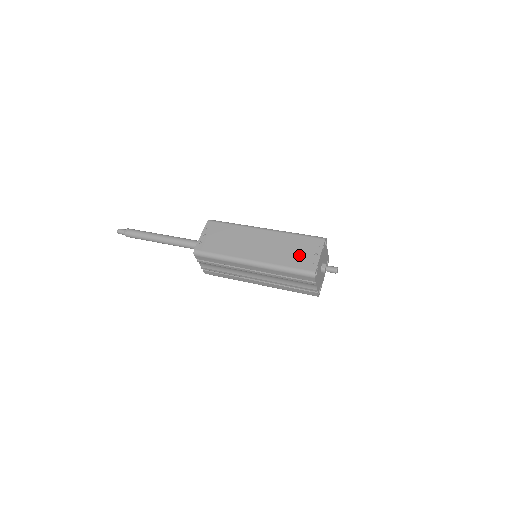
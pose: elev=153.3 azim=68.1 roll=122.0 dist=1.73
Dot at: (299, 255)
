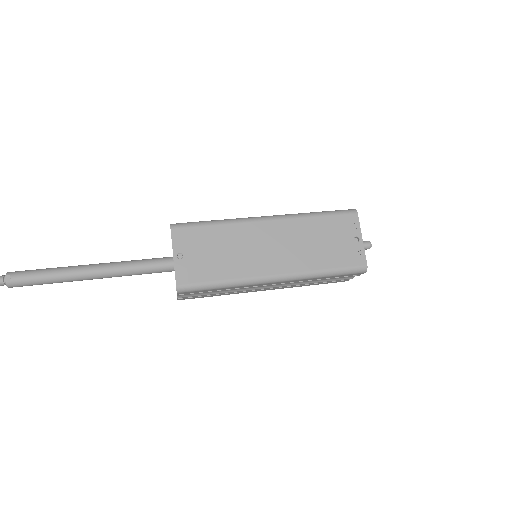
Dot at: (336, 247)
